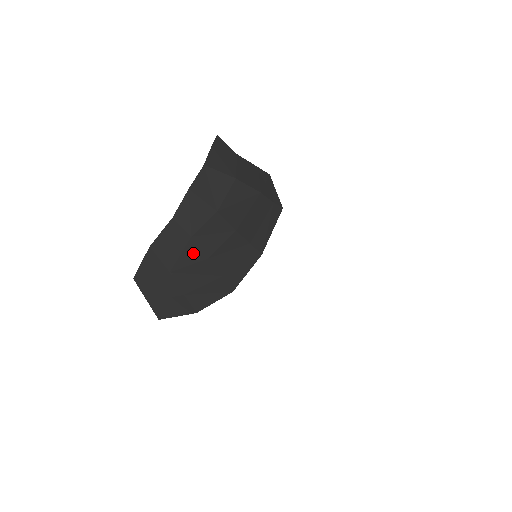
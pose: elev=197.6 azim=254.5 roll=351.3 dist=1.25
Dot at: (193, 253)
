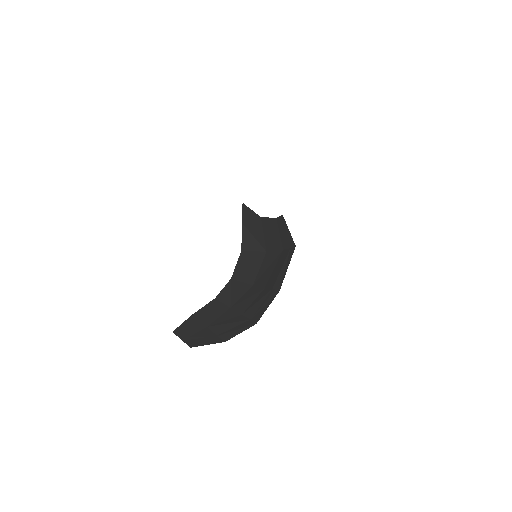
Dot at: (230, 315)
